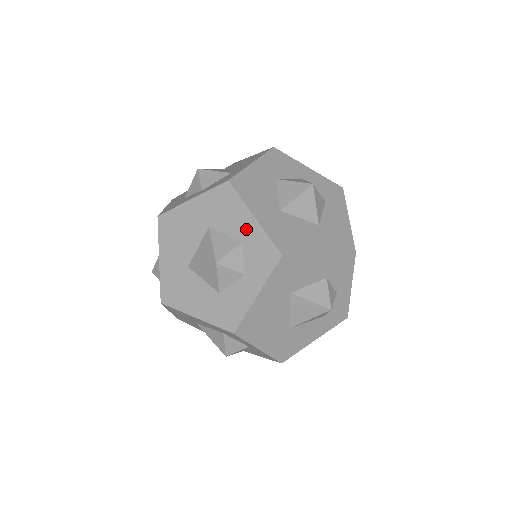
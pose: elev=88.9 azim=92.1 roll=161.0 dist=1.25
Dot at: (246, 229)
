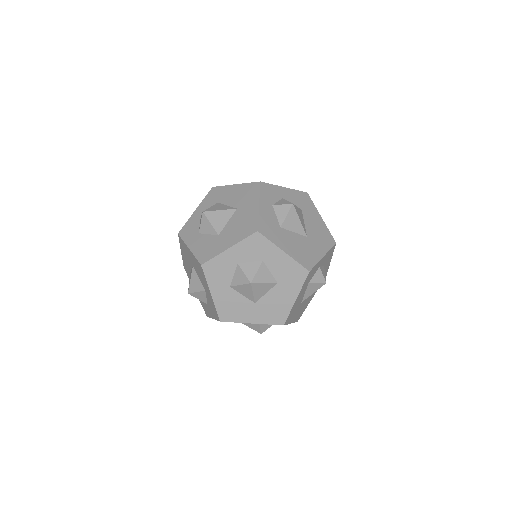
Dot at: occluded
